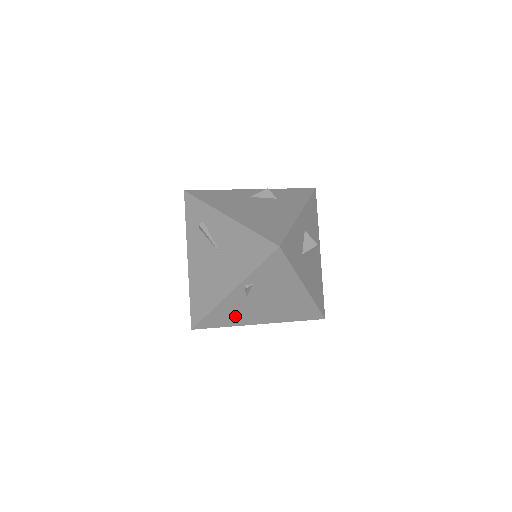
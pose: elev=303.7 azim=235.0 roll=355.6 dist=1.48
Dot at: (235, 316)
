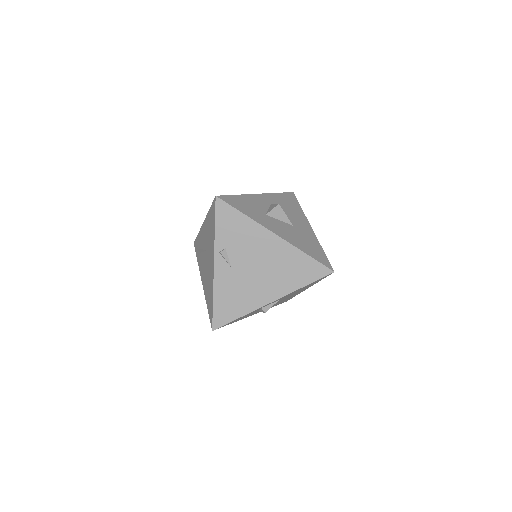
Dot at: (240, 298)
